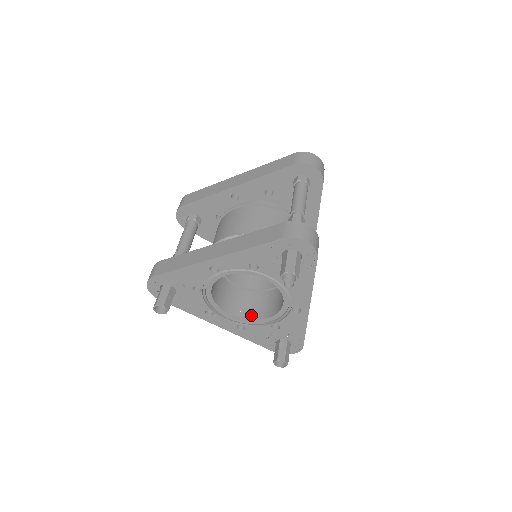
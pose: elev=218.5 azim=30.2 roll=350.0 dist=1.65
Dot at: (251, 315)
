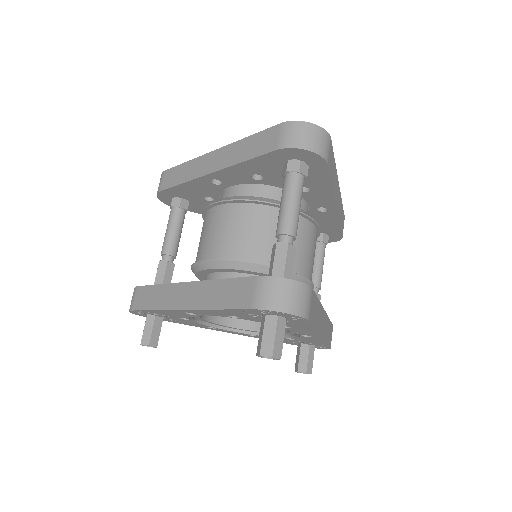
Dot at: (260, 325)
